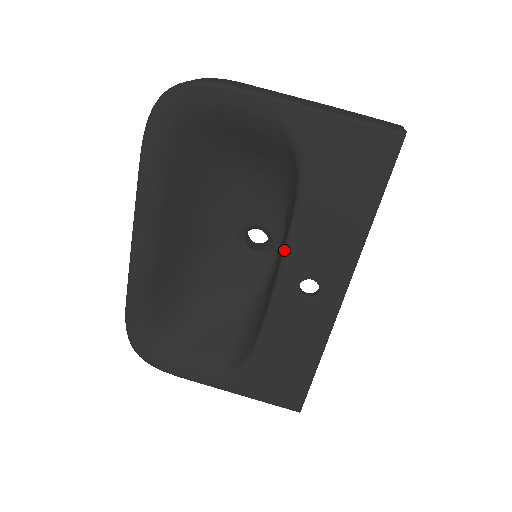
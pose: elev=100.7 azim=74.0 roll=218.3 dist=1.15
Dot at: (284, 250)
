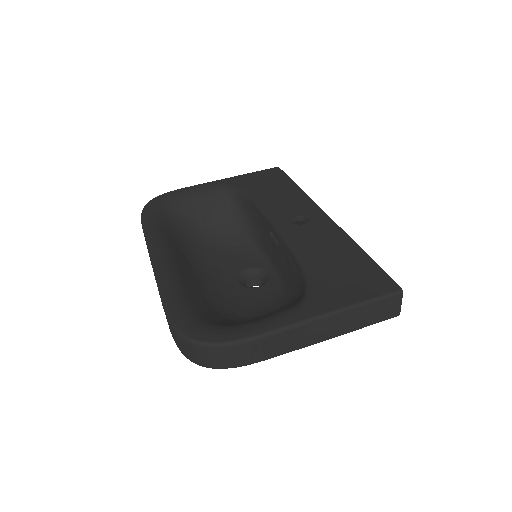
Dot at: (265, 216)
